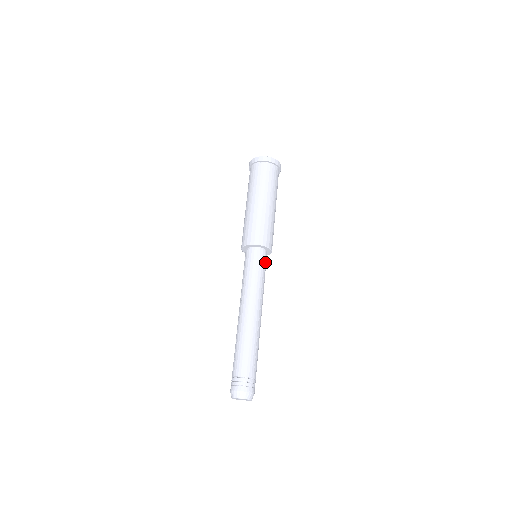
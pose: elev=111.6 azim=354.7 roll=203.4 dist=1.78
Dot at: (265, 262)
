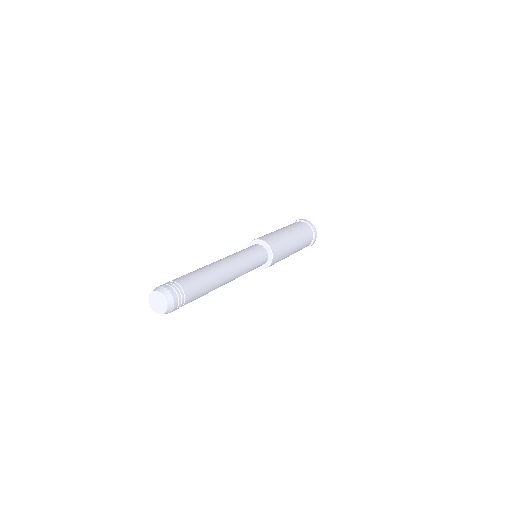
Dot at: (260, 265)
